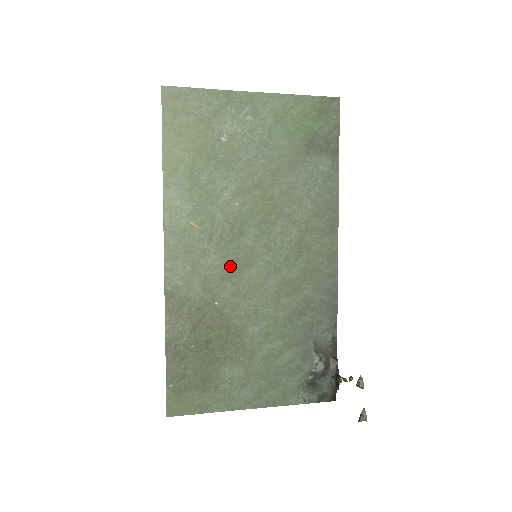
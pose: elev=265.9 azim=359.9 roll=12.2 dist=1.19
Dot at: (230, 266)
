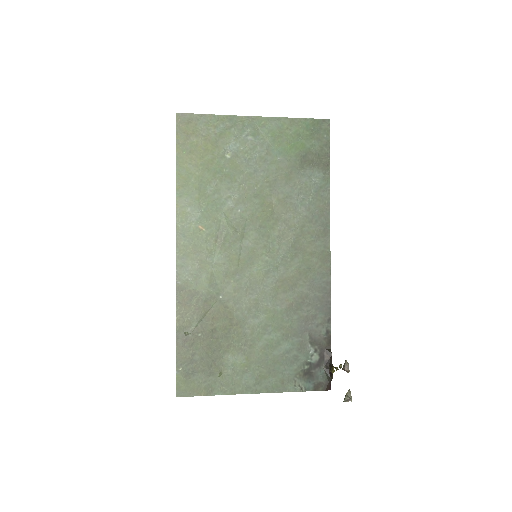
Dot at: (233, 264)
